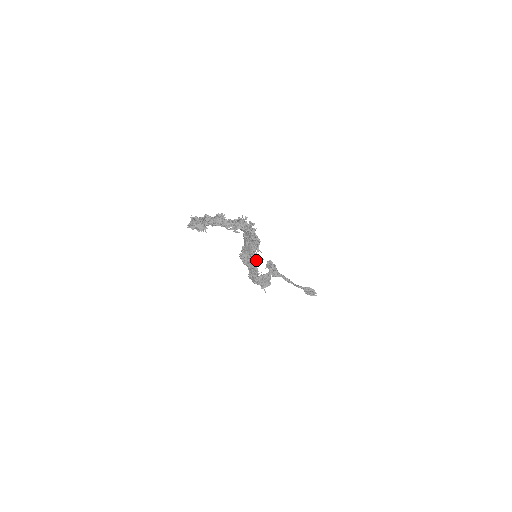
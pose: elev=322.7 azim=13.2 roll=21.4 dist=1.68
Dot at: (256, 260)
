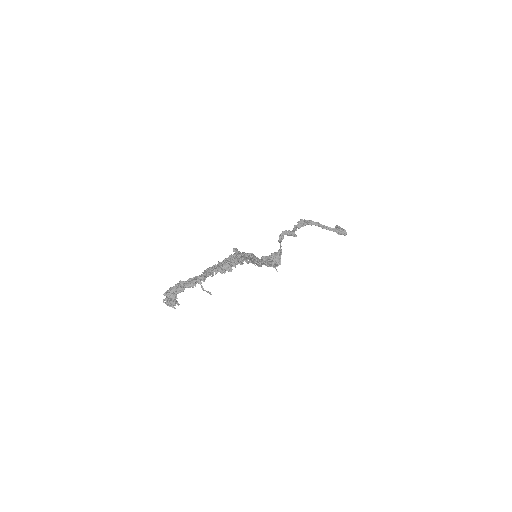
Dot at: (257, 258)
